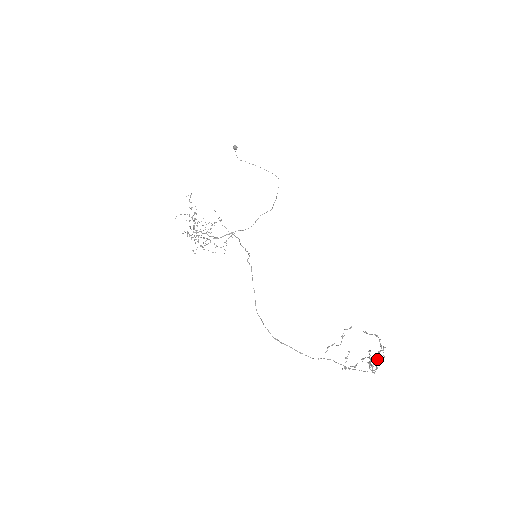
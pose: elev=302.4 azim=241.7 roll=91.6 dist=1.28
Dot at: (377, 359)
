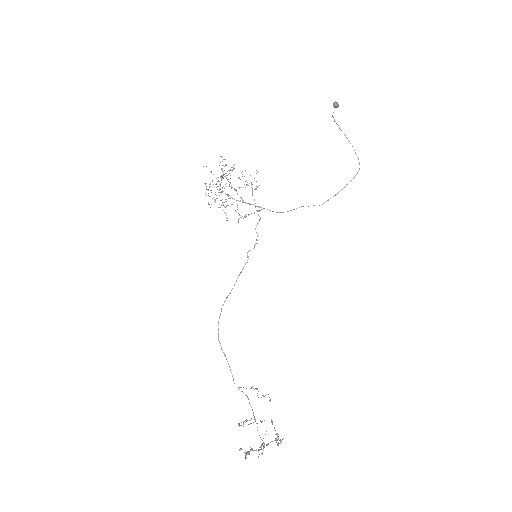
Dot at: (270, 442)
